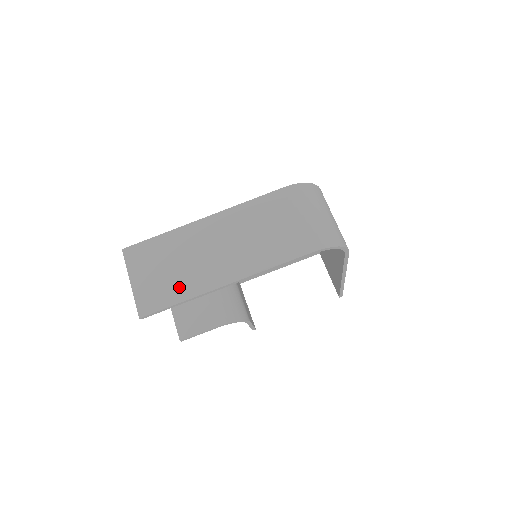
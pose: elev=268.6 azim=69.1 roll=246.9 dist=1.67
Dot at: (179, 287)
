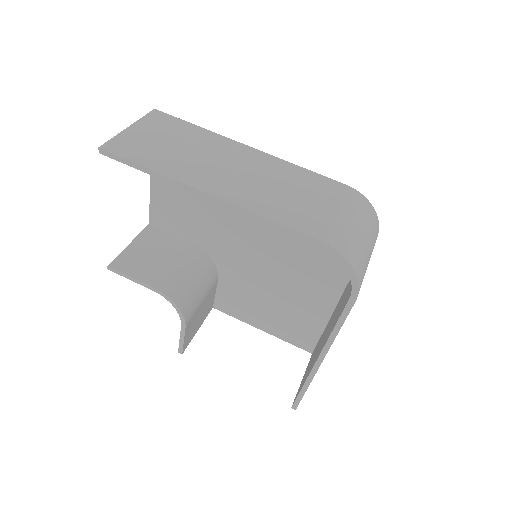
Dot at: (163, 160)
